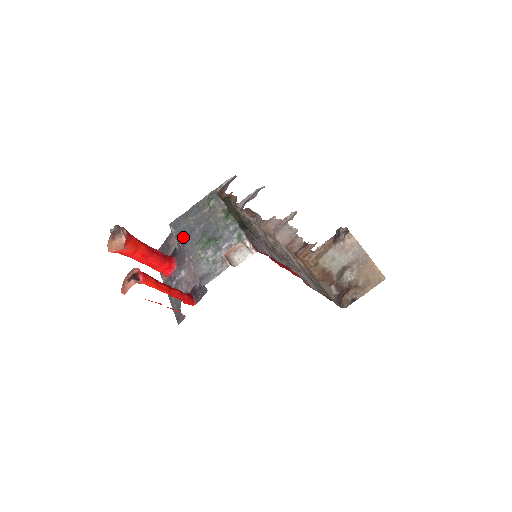
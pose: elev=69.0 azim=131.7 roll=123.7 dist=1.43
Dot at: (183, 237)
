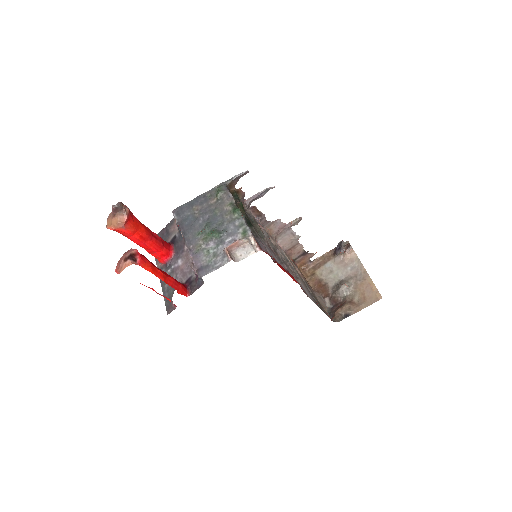
Dot at: (185, 225)
